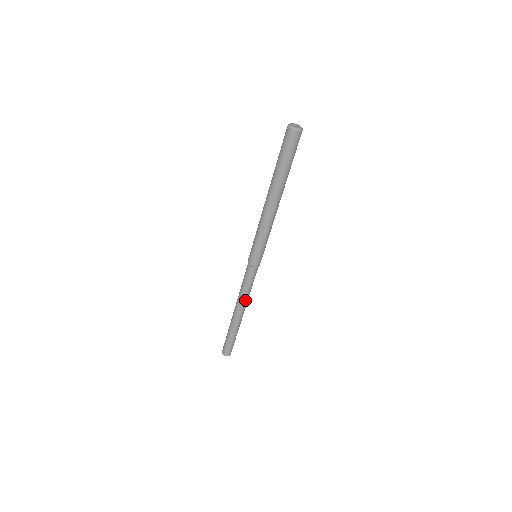
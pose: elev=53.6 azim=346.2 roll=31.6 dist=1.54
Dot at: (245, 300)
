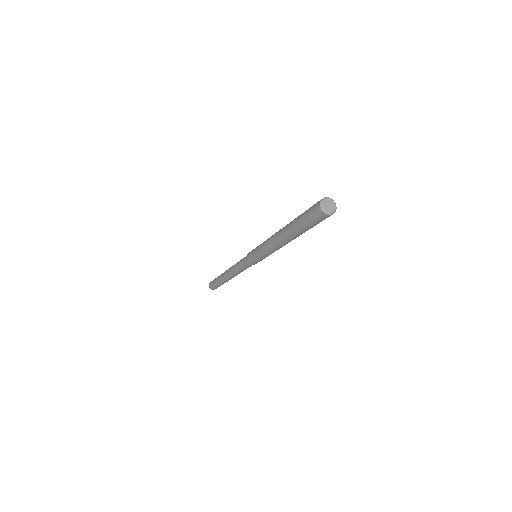
Dot at: (237, 274)
